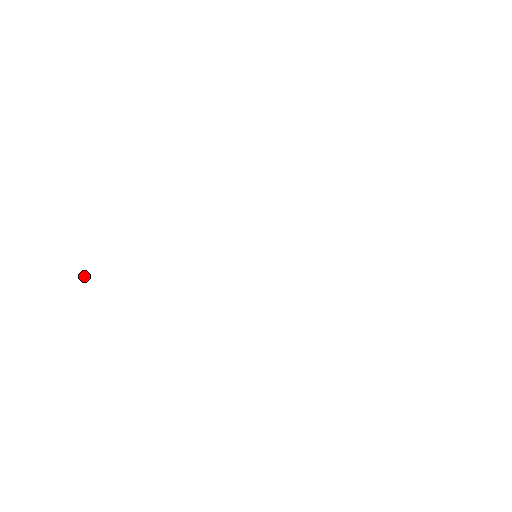
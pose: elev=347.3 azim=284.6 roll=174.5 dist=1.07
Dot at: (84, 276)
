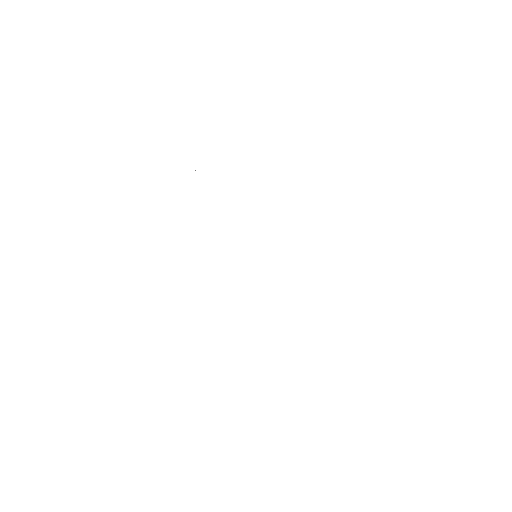
Dot at: occluded
